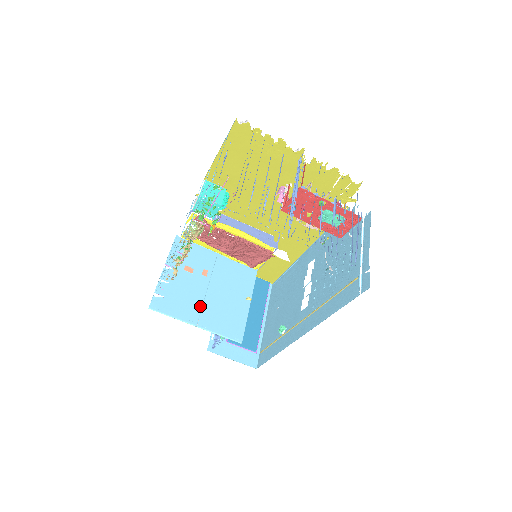
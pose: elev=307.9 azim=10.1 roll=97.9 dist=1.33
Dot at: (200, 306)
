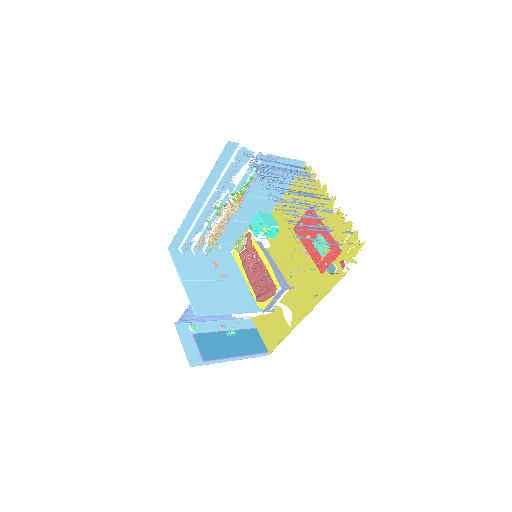
Dot at: (197, 279)
